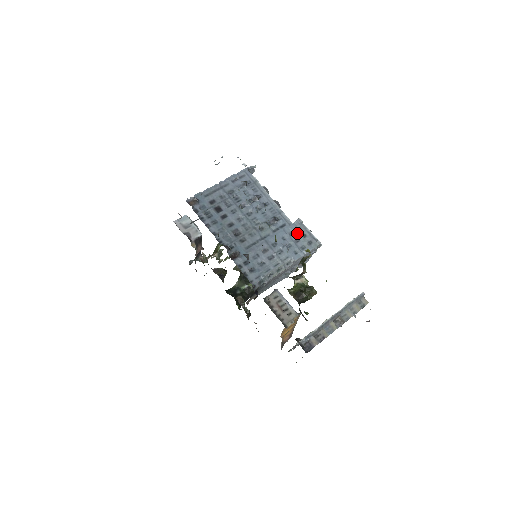
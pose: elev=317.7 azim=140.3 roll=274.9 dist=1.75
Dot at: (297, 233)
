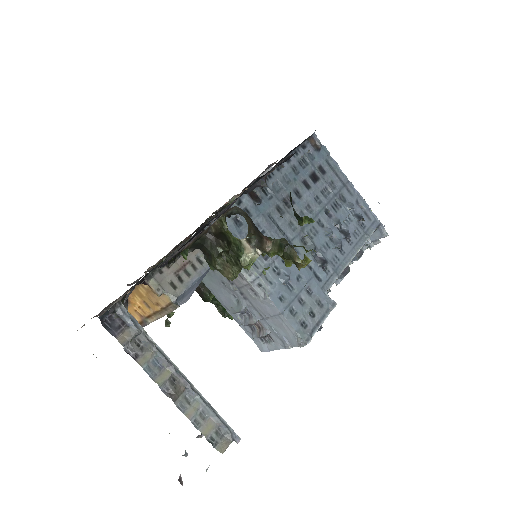
Dot at: (313, 300)
